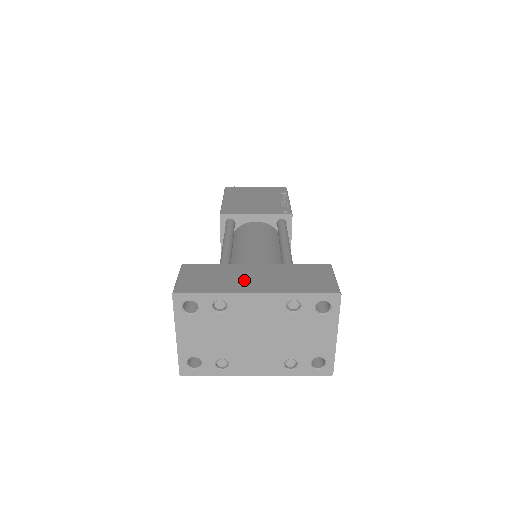
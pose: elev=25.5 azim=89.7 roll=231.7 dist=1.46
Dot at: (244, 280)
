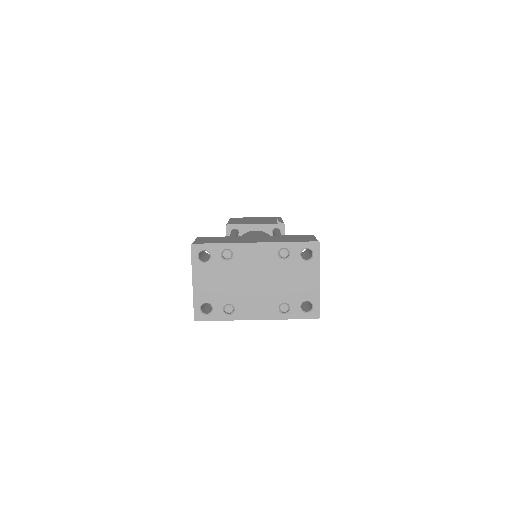
Dot at: (246, 239)
